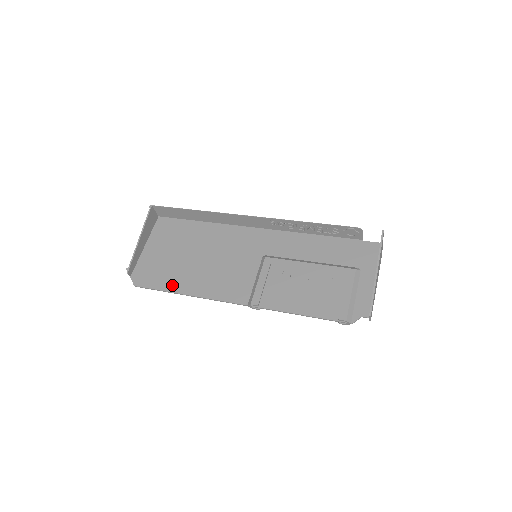
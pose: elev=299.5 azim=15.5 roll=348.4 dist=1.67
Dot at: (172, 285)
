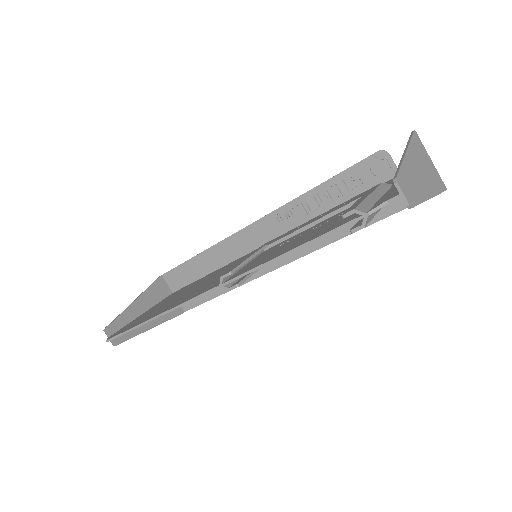
Dot at: (144, 319)
